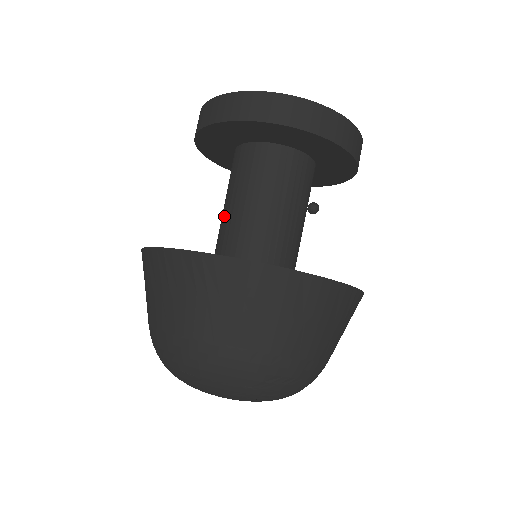
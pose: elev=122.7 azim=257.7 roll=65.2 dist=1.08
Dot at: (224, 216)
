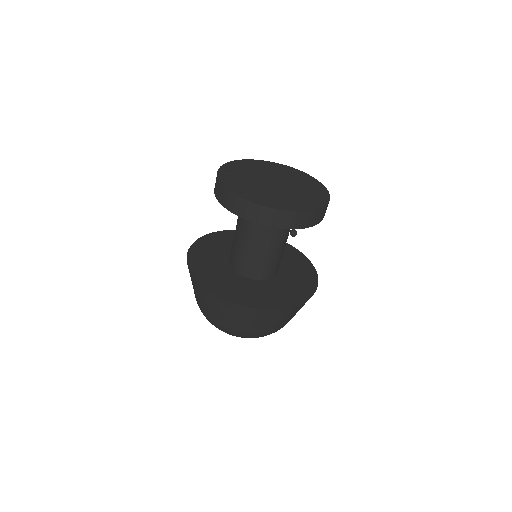
Dot at: (236, 242)
